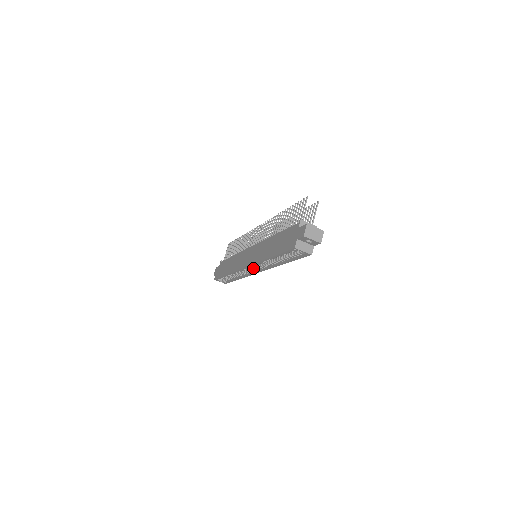
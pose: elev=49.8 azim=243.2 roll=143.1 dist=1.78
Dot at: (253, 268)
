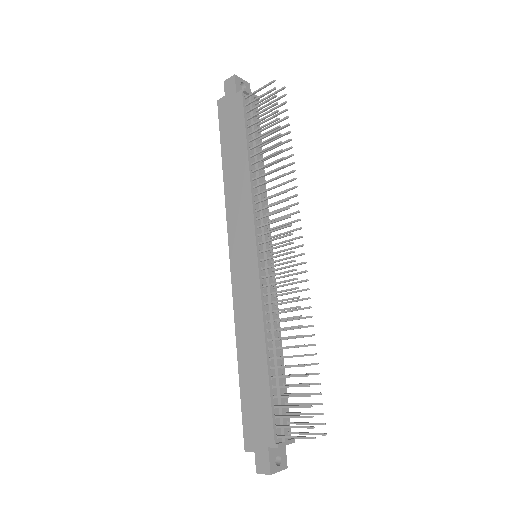
Dot at: occluded
